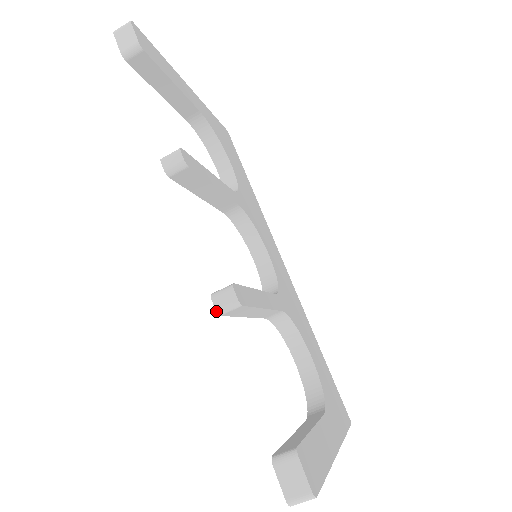
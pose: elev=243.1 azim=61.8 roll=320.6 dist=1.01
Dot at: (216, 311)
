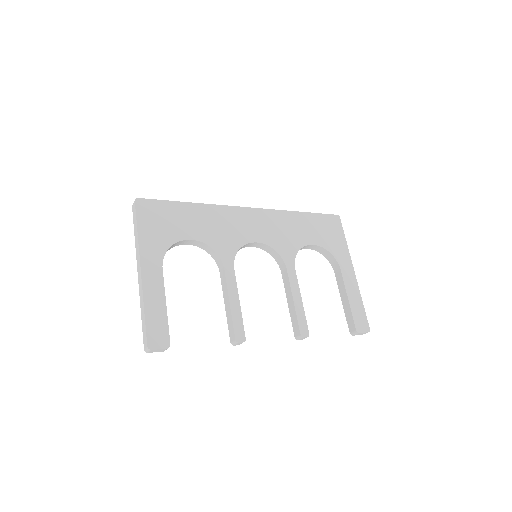
Dot at: occluded
